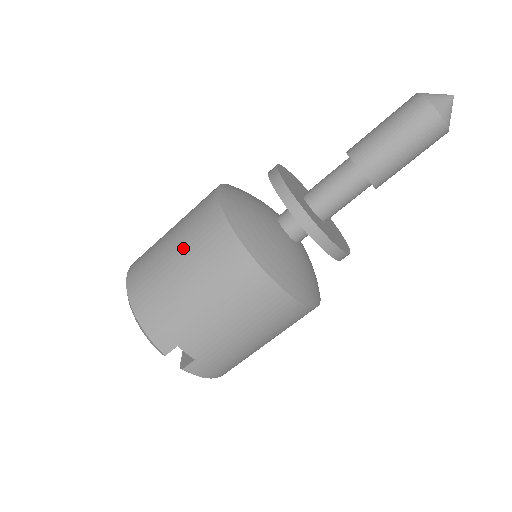
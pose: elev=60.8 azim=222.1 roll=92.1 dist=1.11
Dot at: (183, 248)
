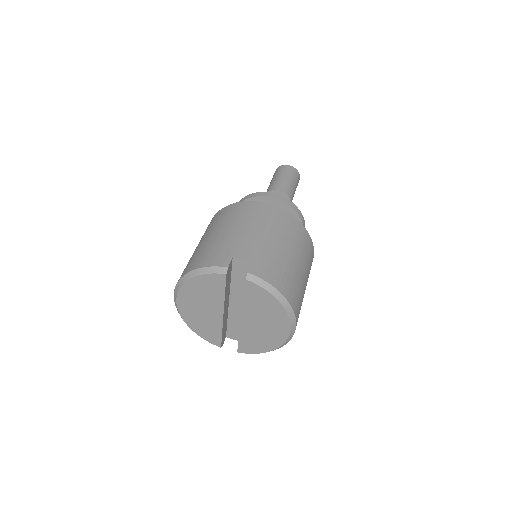
Dot at: (203, 237)
